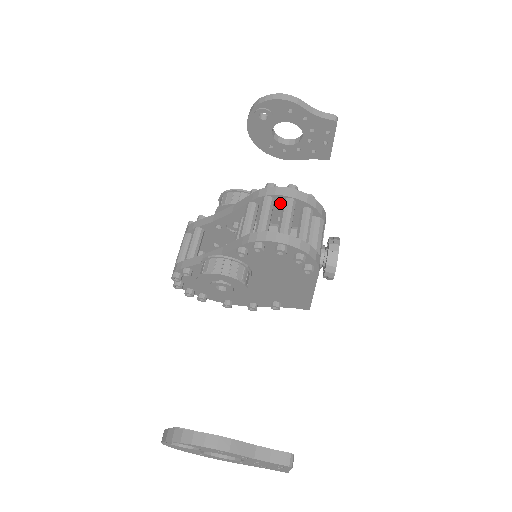
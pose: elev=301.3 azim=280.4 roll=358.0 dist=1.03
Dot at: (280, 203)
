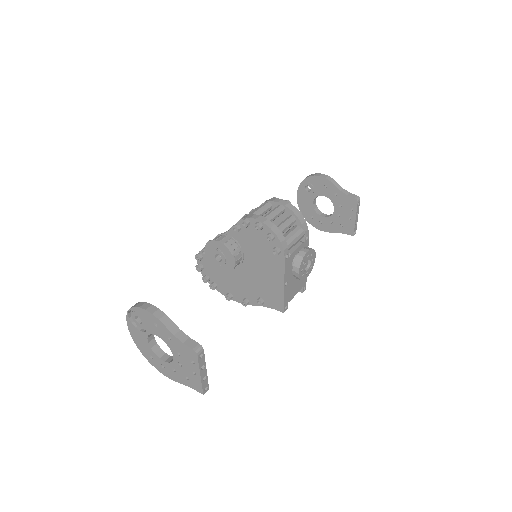
Dot at: occluded
